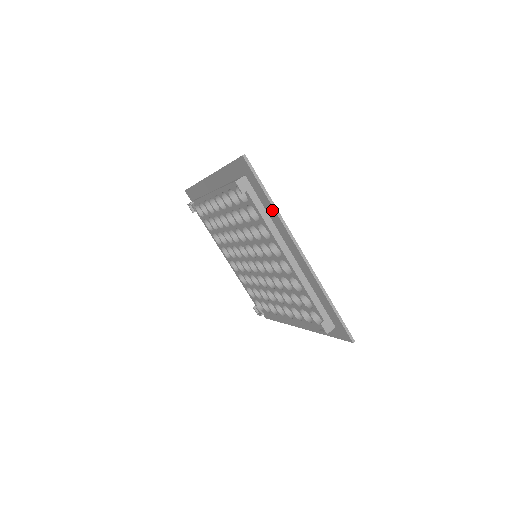
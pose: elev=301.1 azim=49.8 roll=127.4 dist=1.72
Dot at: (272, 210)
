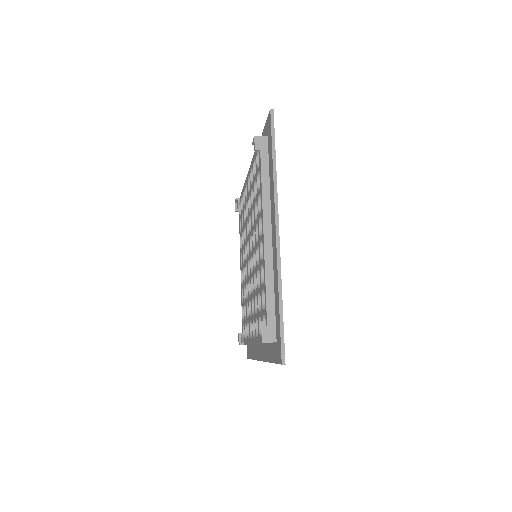
Dot at: (272, 174)
